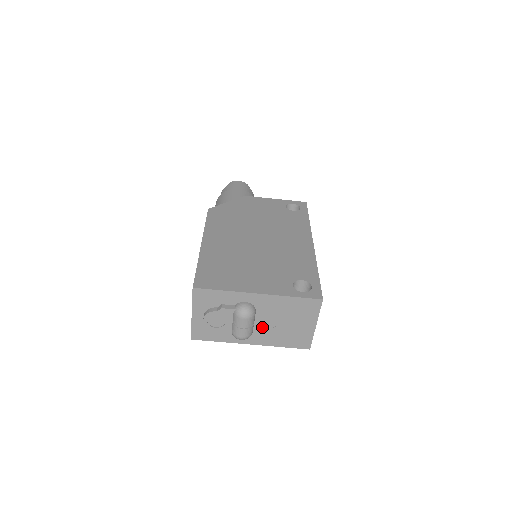
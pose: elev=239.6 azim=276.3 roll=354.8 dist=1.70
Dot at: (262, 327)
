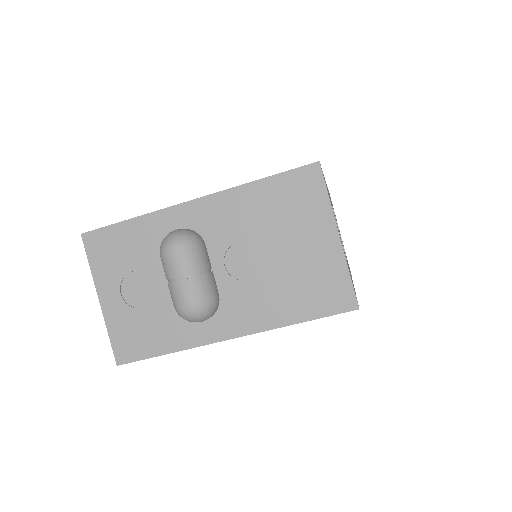
Dot at: (234, 282)
